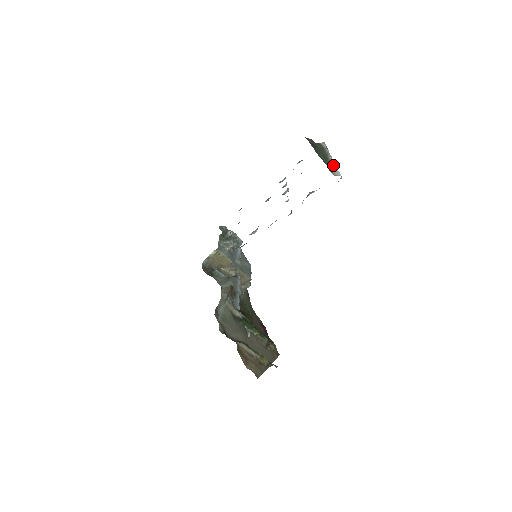
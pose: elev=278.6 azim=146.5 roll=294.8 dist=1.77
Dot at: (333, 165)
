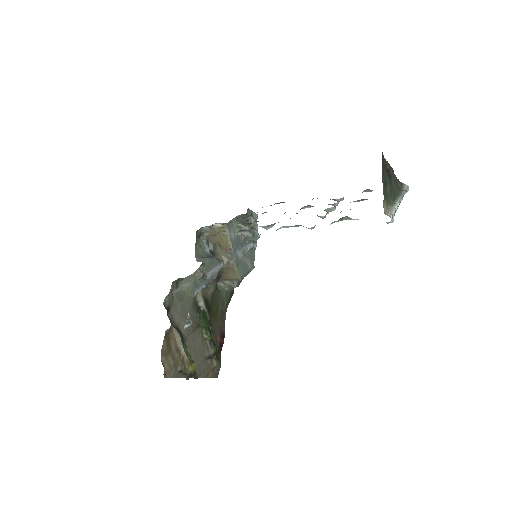
Dot at: (394, 206)
